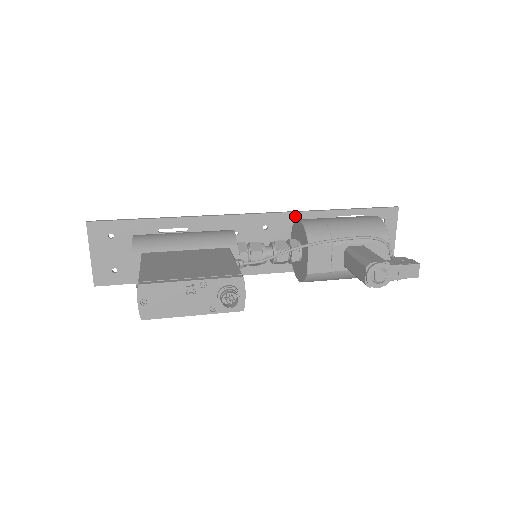
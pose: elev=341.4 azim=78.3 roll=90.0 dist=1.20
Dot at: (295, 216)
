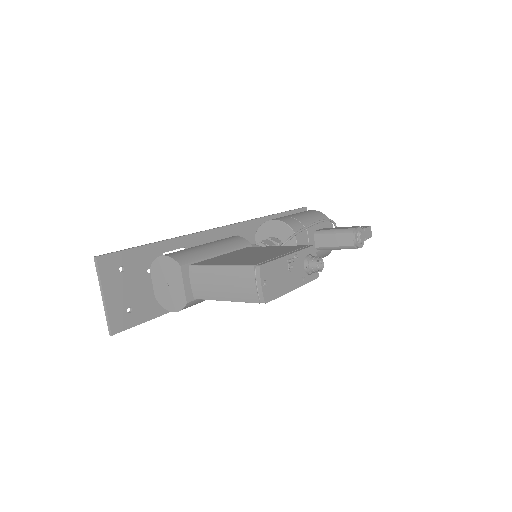
Dot at: (254, 223)
